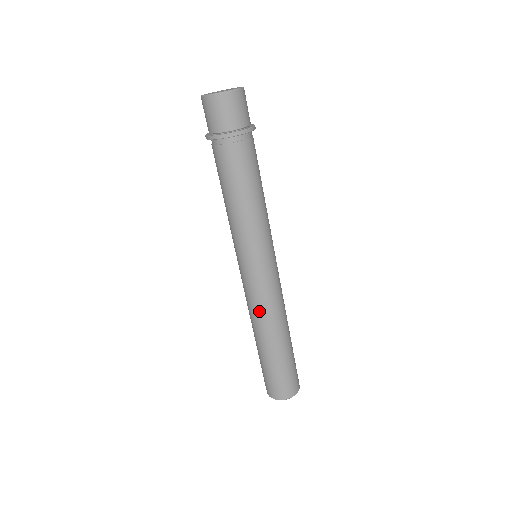
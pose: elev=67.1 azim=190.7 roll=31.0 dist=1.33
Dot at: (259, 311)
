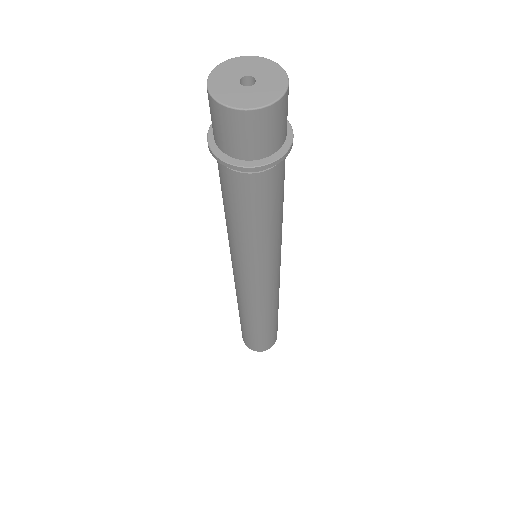
Dot at: (247, 305)
